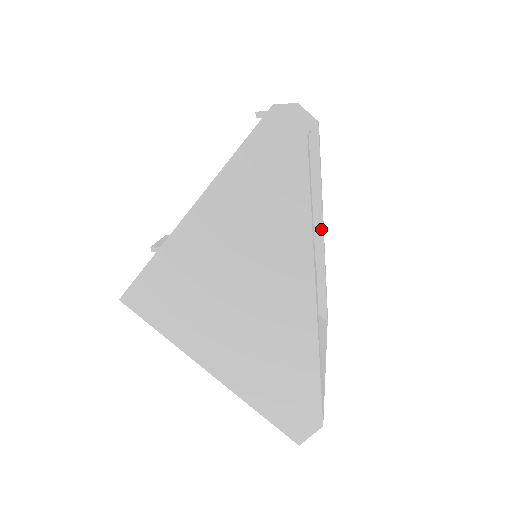
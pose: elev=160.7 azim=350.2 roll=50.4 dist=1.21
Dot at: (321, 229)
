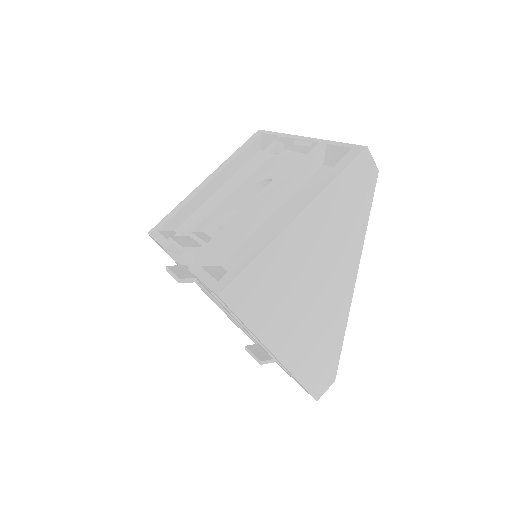
Dot at: occluded
